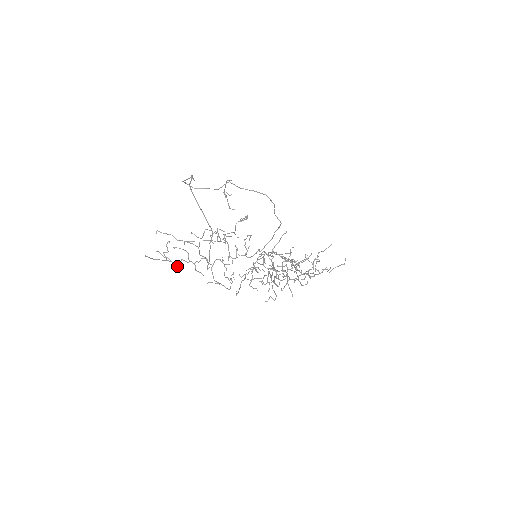
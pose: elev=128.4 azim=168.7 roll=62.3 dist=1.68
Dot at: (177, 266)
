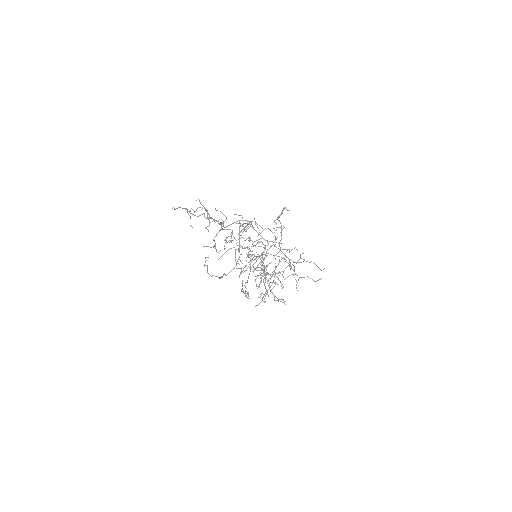
Dot at: occluded
